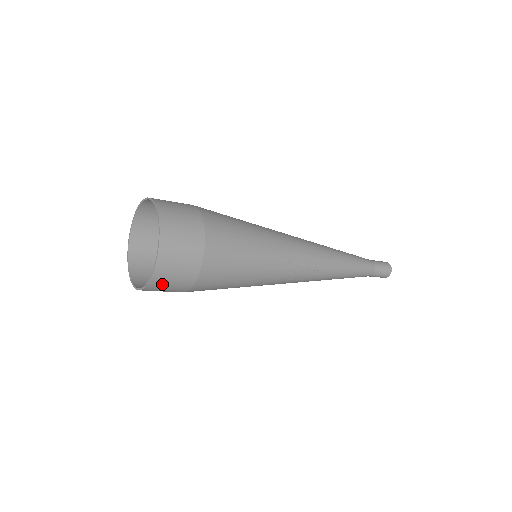
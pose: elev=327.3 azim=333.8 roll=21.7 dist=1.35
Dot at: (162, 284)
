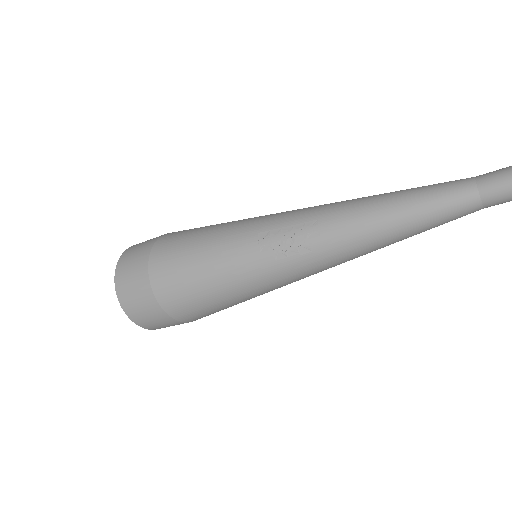
Dot at: (133, 306)
